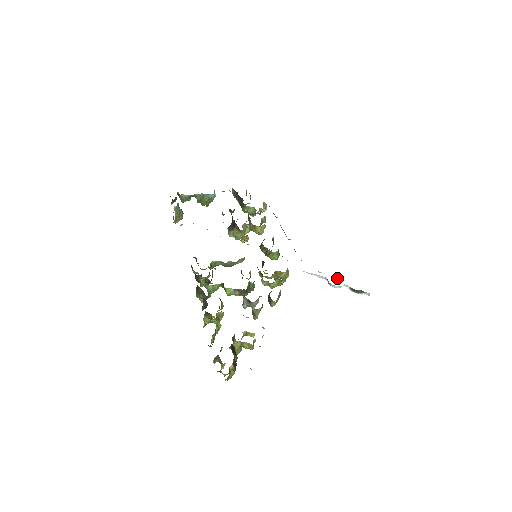
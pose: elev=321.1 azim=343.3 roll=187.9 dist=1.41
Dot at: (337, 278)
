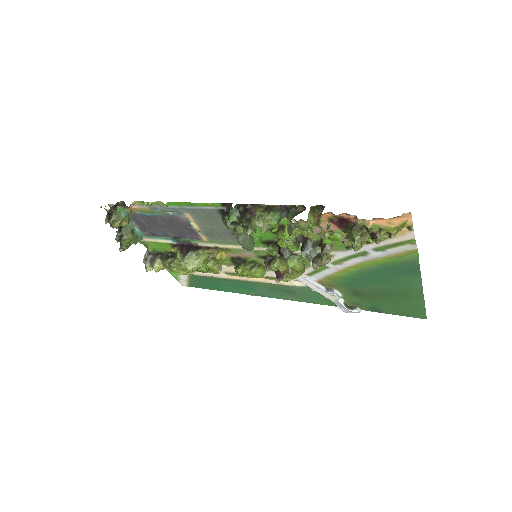
Dot at: (327, 298)
